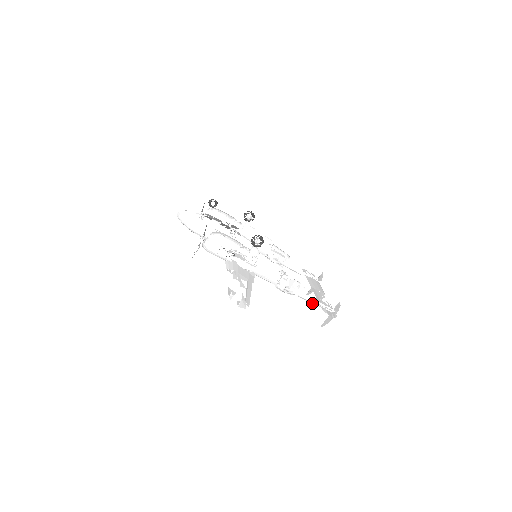
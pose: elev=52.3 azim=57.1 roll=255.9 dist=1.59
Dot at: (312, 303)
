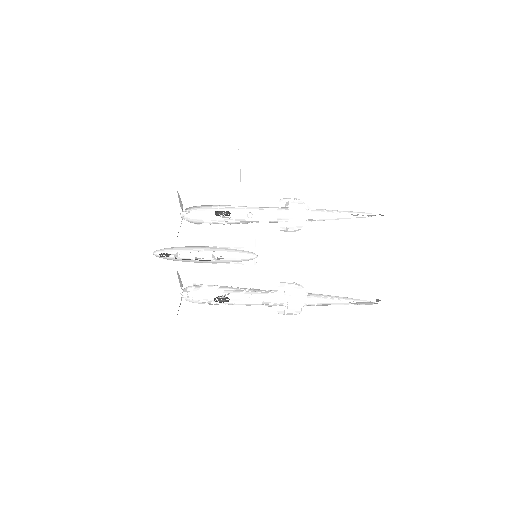
Dot at: occluded
